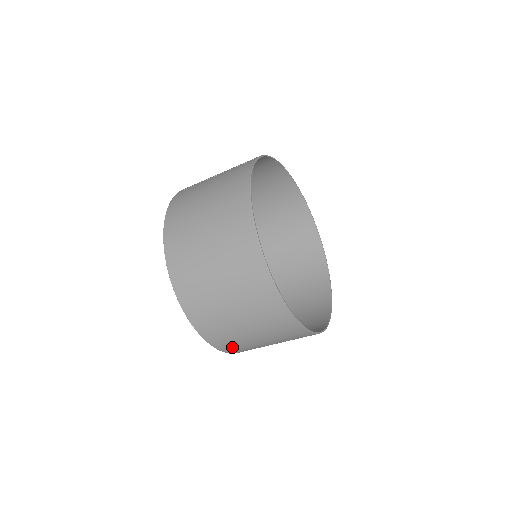
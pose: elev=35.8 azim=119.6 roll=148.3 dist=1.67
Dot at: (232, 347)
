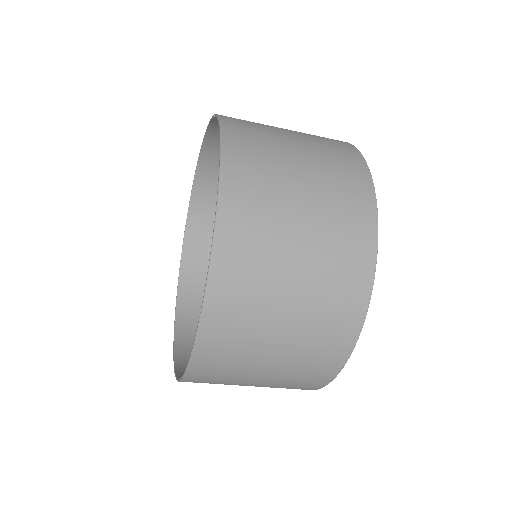
Dot at: (211, 371)
